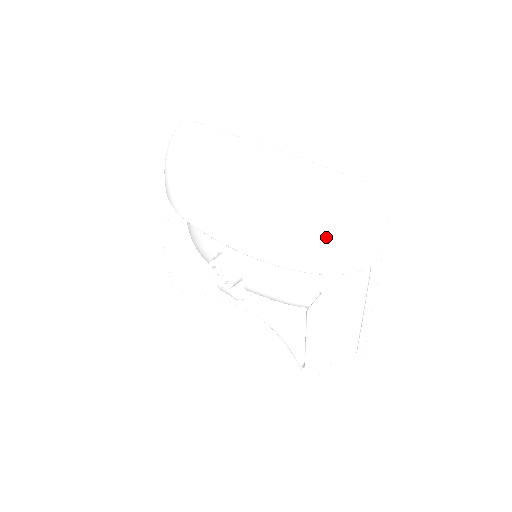
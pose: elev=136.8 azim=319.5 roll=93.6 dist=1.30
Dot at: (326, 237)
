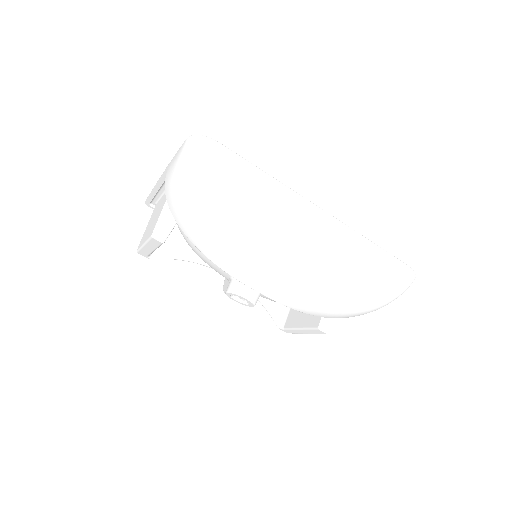
Dot at: (367, 309)
